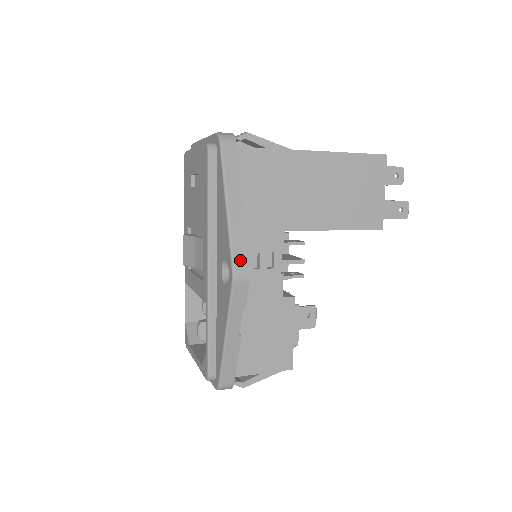
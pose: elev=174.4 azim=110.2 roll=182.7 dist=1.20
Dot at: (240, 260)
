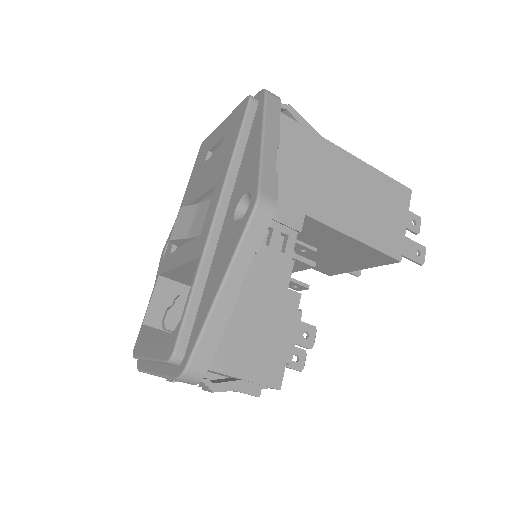
Dot at: (268, 188)
